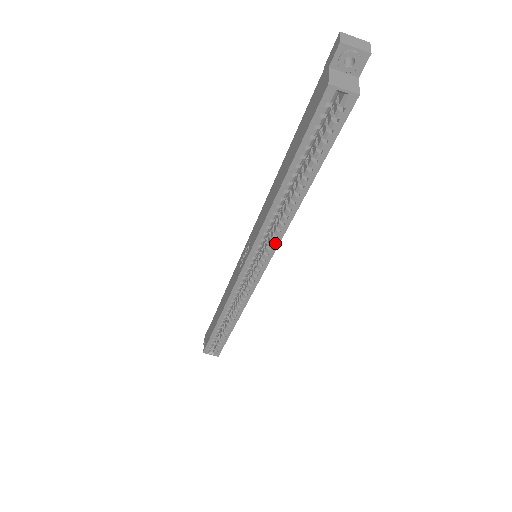
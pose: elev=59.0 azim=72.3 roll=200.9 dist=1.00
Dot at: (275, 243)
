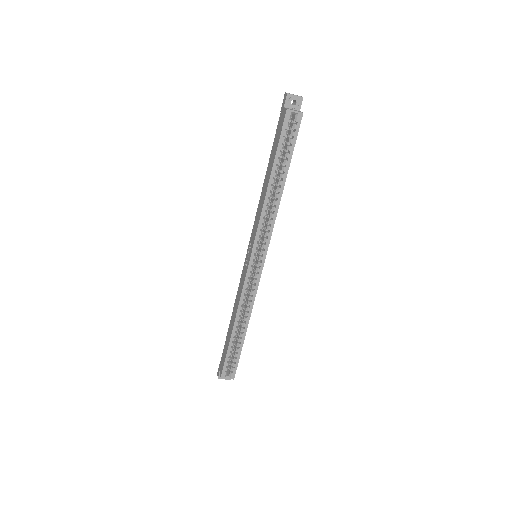
Dot at: (270, 231)
